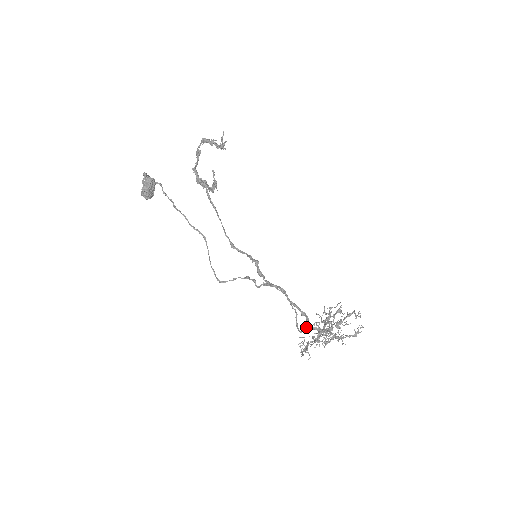
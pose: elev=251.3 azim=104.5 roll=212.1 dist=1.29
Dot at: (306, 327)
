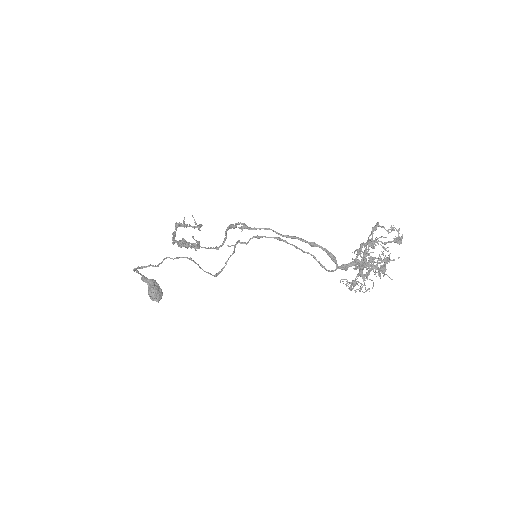
Dot at: (333, 261)
